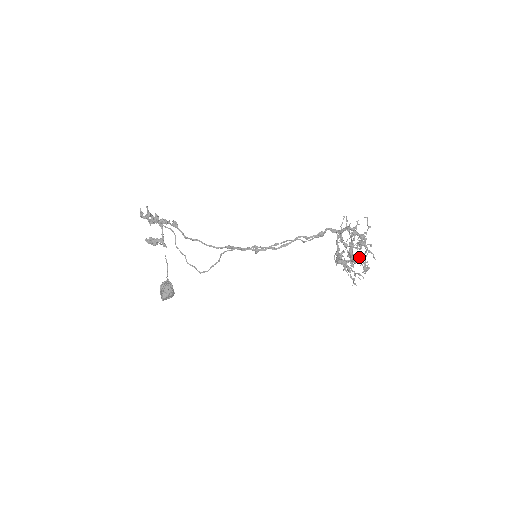
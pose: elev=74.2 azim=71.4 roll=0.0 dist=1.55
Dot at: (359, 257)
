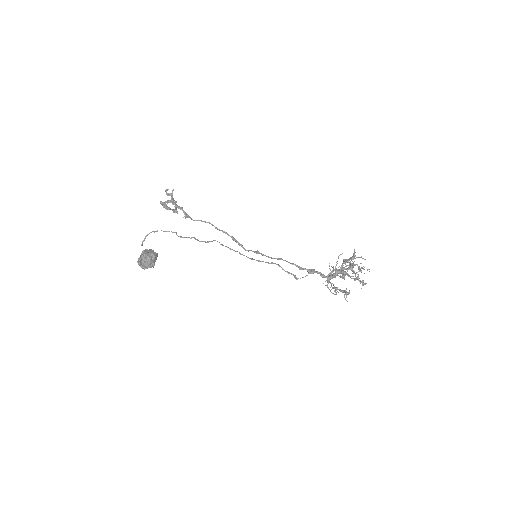
Dot at: (355, 255)
